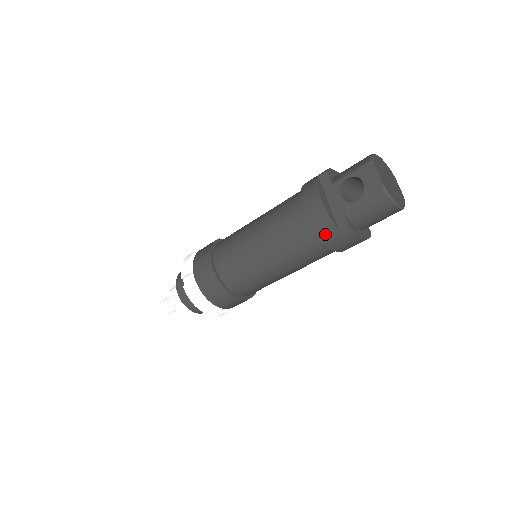
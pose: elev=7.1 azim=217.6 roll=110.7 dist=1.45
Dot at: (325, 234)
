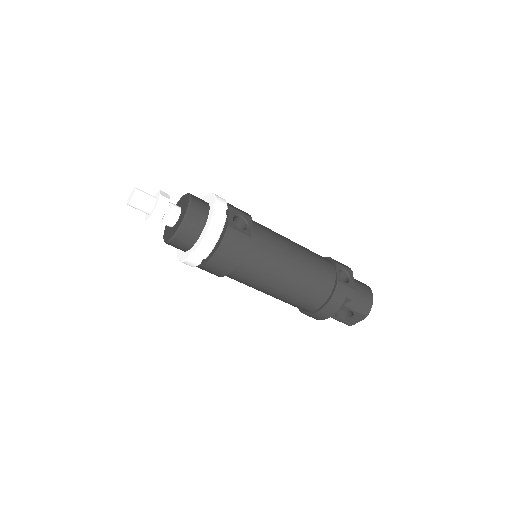
Dot at: occluded
